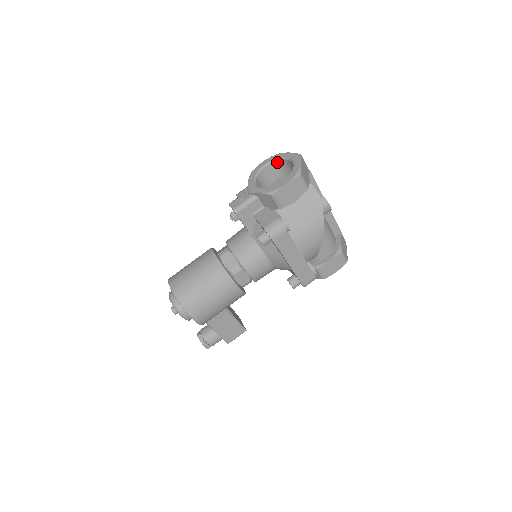
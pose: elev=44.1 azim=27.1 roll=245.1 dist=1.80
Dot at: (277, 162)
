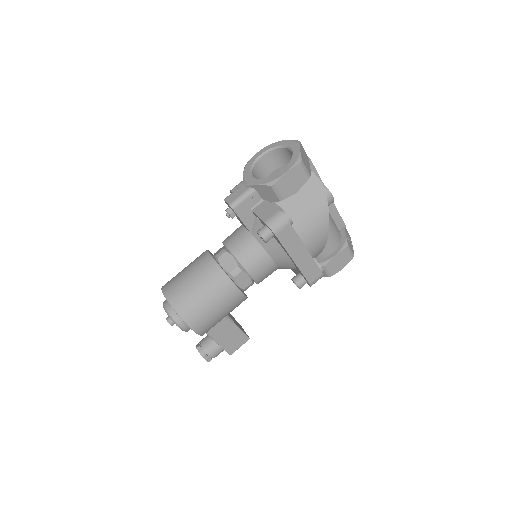
Dot at: (273, 151)
